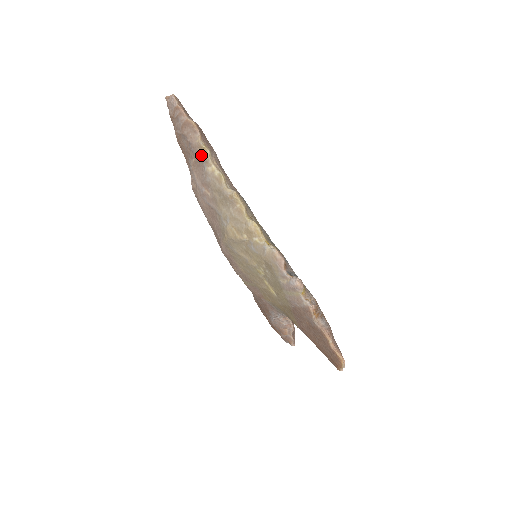
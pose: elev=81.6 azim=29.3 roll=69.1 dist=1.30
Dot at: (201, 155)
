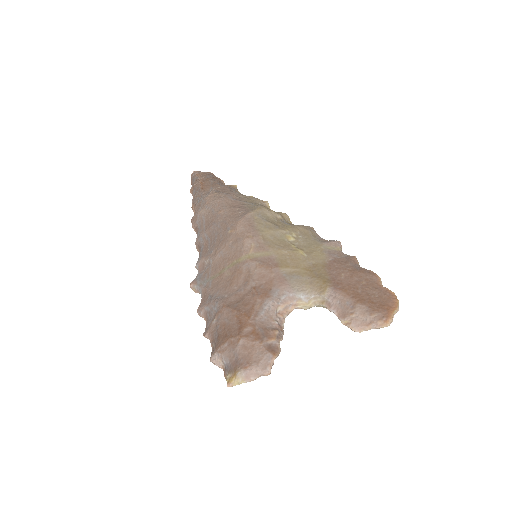
Dot at: (231, 187)
